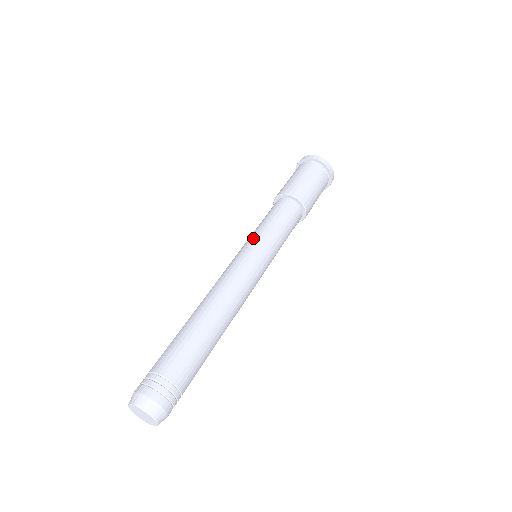
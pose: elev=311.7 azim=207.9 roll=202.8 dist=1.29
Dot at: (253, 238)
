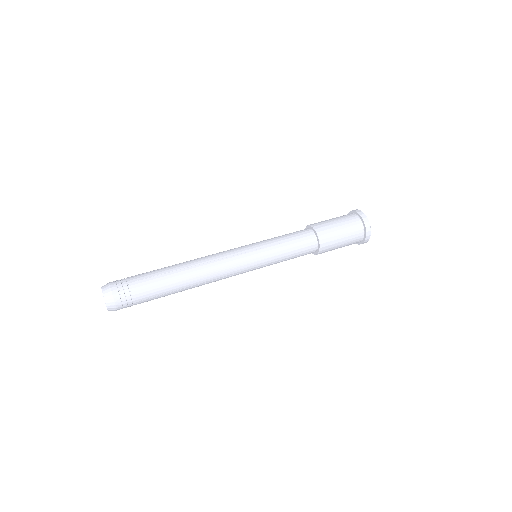
Dot at: occluded
